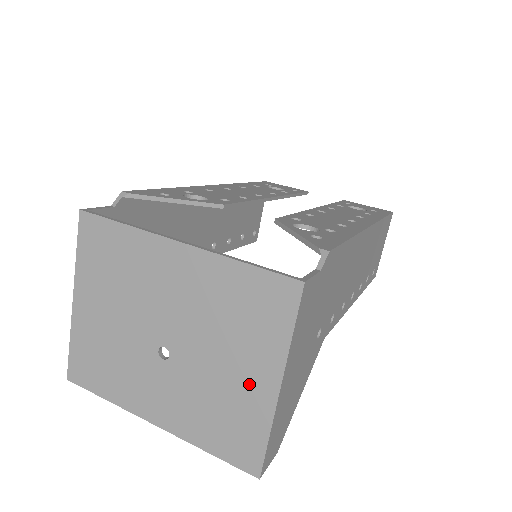
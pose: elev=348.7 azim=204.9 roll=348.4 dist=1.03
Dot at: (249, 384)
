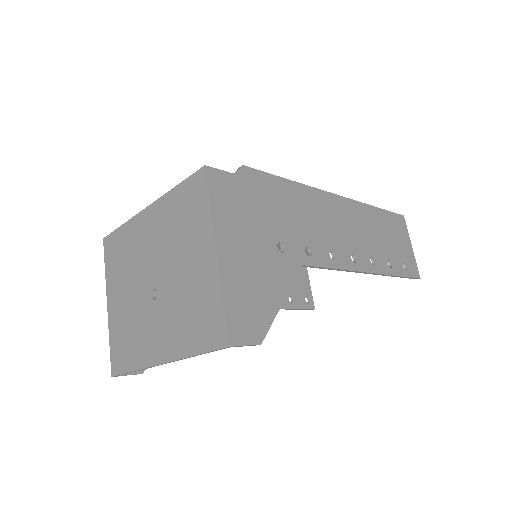
Dot at: (200, 267)
